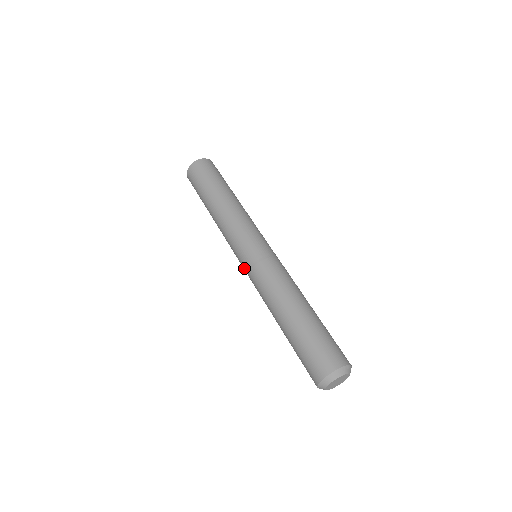
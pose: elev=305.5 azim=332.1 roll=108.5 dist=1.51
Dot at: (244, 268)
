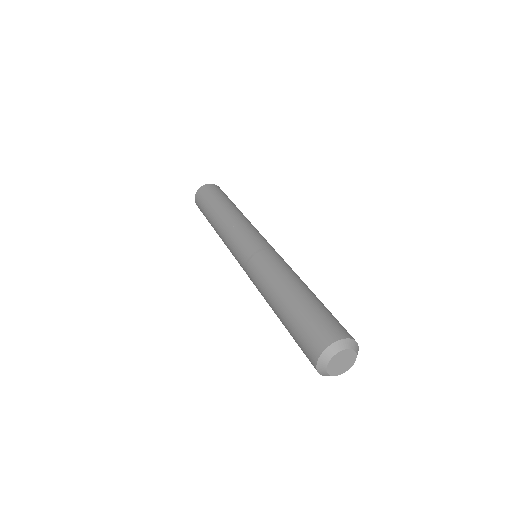
Dot at: occluded
